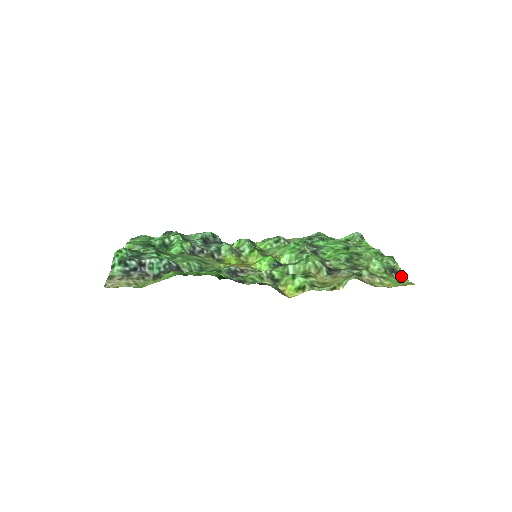
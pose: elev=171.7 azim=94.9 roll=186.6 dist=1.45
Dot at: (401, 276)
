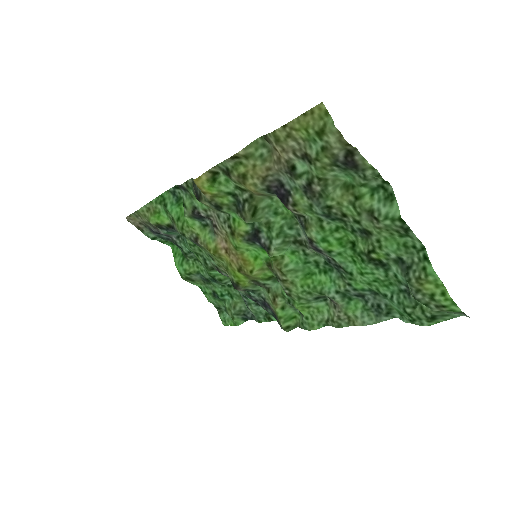
Dot at: (344, 147)
